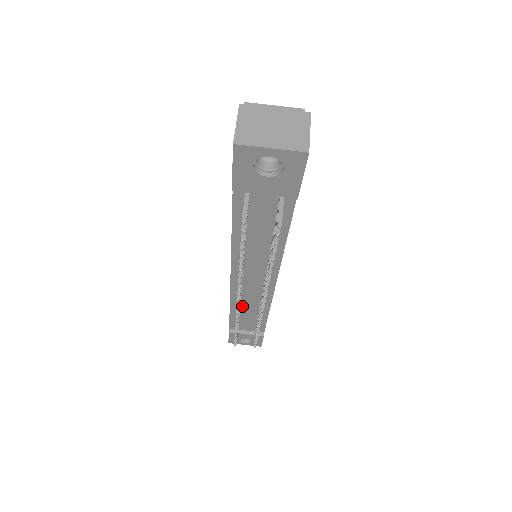
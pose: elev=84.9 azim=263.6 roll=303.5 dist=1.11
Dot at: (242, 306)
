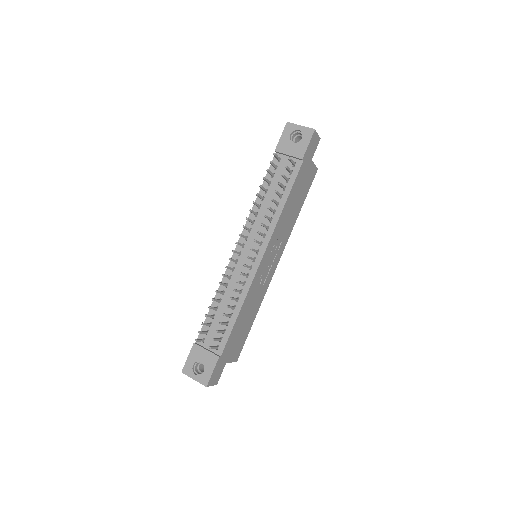
Dot at: (225, 295)
